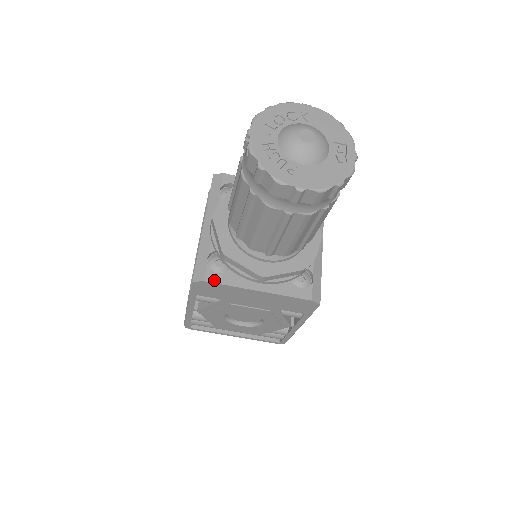
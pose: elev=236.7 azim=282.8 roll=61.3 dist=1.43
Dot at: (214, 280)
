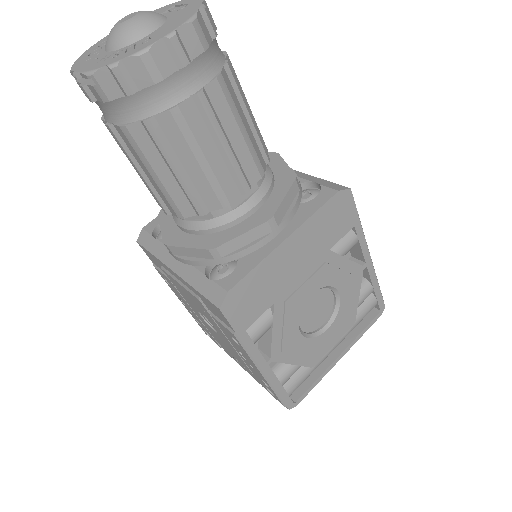
Dot at: (235, 280)
